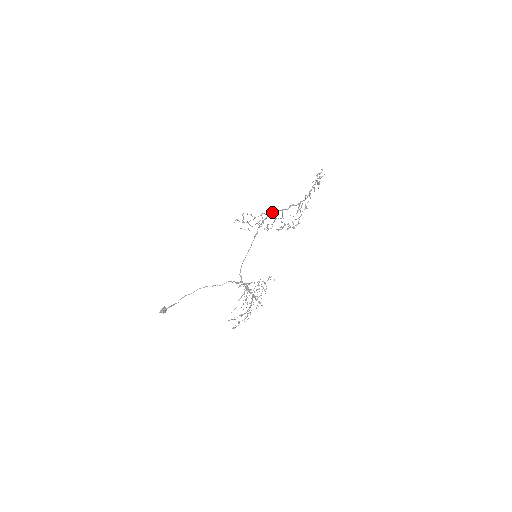
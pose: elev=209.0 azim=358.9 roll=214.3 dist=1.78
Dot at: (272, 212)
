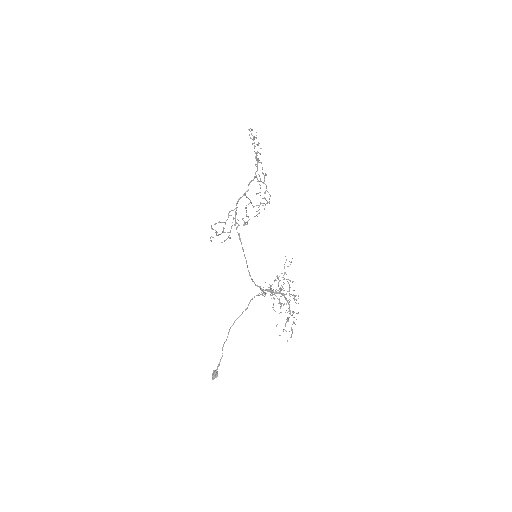
Dot at: occluded
